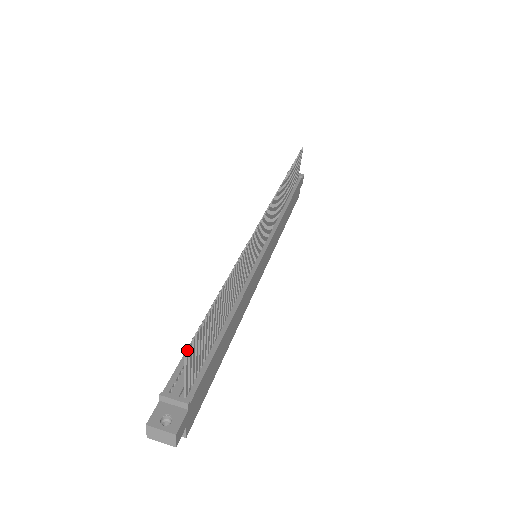
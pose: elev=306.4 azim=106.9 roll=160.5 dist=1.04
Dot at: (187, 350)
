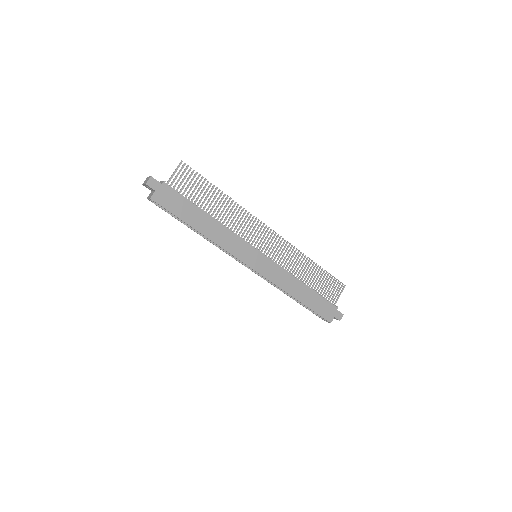
Dot at: occluded
